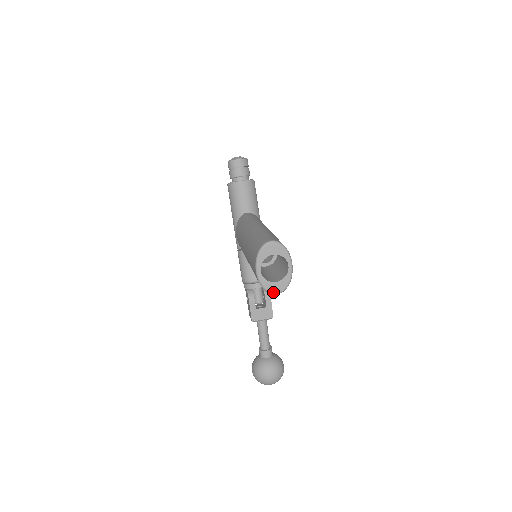
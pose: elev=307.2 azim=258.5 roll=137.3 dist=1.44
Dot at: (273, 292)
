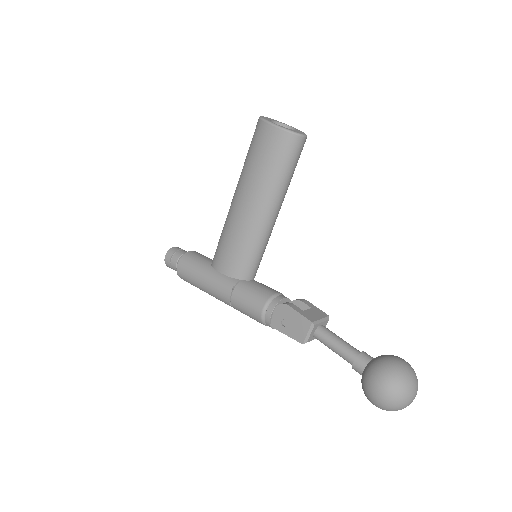
Dot at: (300, 133)
